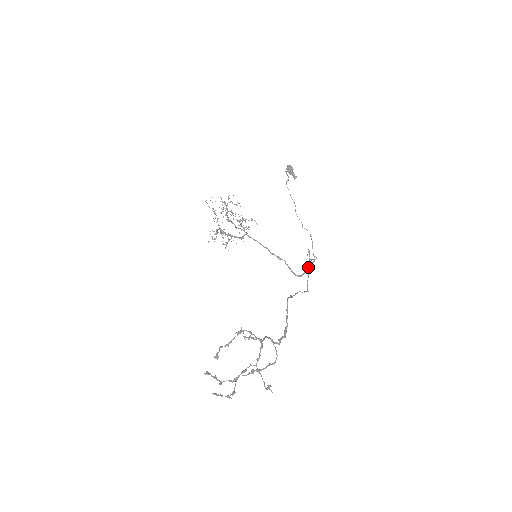
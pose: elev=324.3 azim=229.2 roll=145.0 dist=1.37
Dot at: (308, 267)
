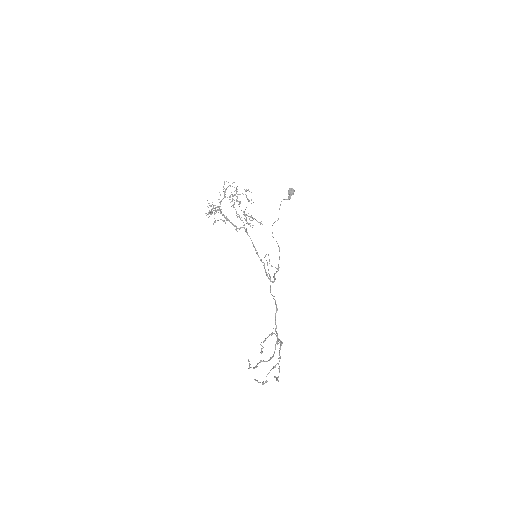
Dot at: occluded
